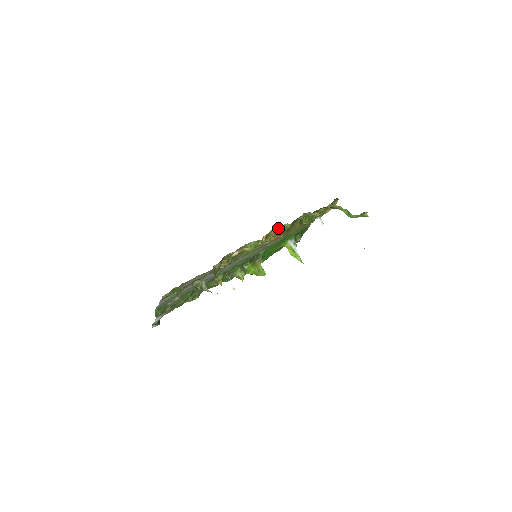
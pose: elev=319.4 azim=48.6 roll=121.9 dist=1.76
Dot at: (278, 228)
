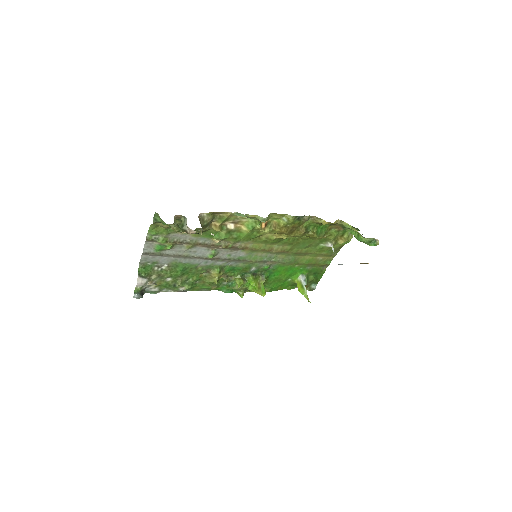
Dot at: (280, 218)
